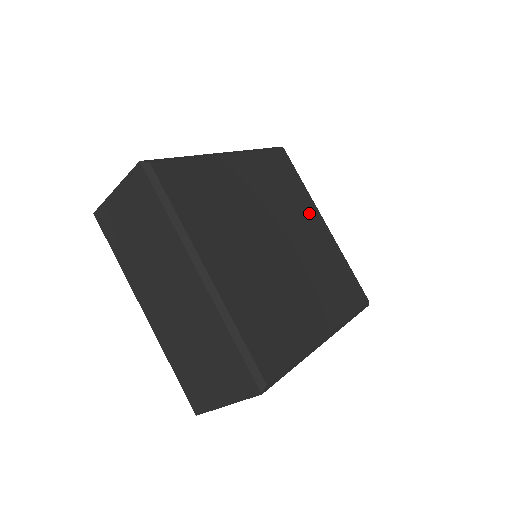
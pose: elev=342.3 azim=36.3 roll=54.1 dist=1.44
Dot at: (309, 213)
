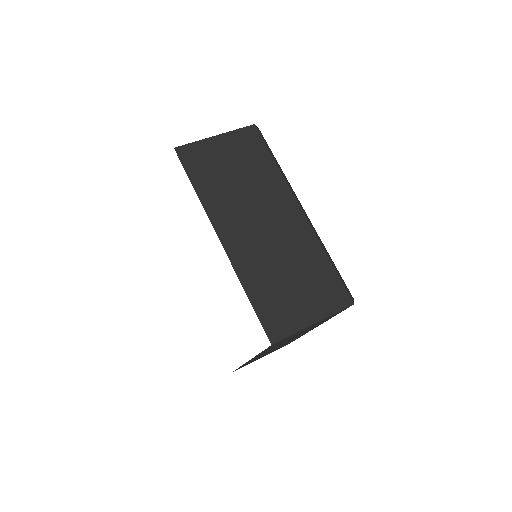
Dot at: occluded
